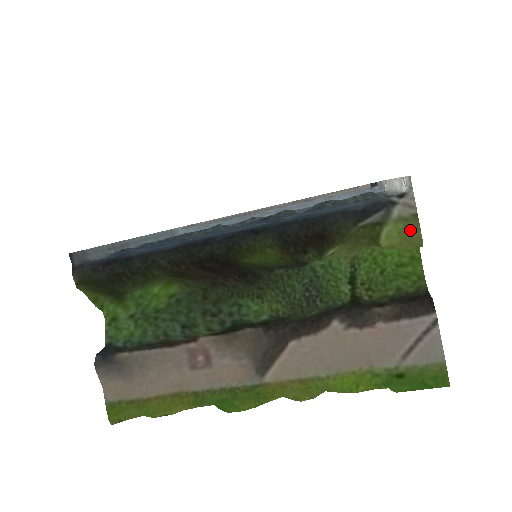
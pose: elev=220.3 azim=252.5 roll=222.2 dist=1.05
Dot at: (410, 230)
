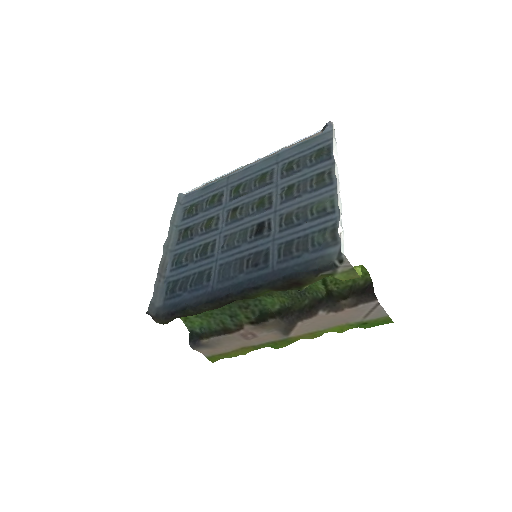
Dot at: (351, 275)
